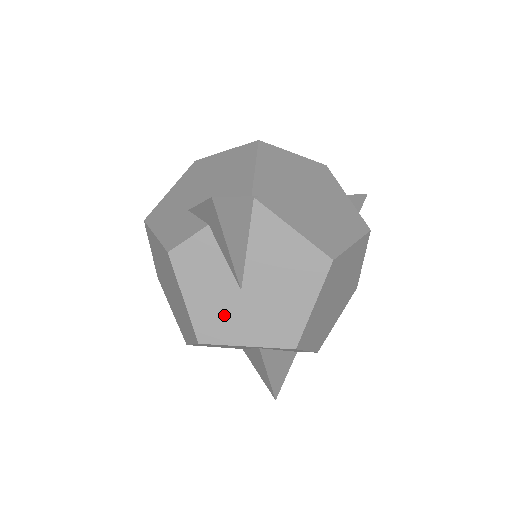
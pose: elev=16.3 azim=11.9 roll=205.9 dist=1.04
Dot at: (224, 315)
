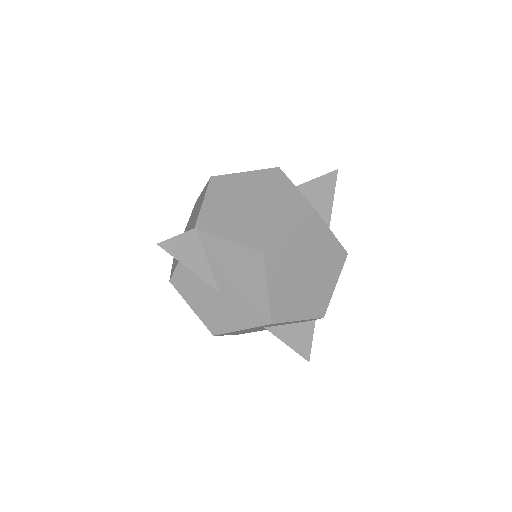
Dot at: (218, 312)
